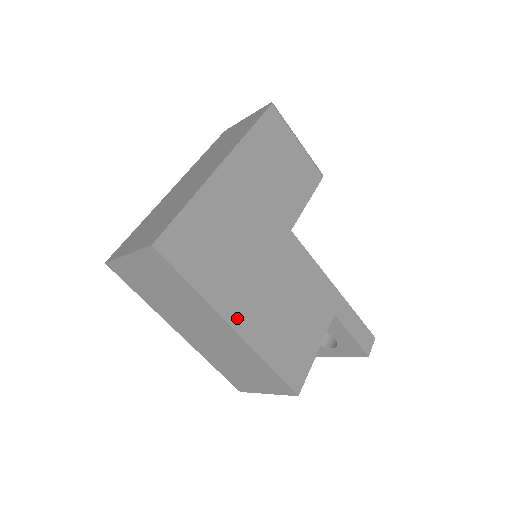
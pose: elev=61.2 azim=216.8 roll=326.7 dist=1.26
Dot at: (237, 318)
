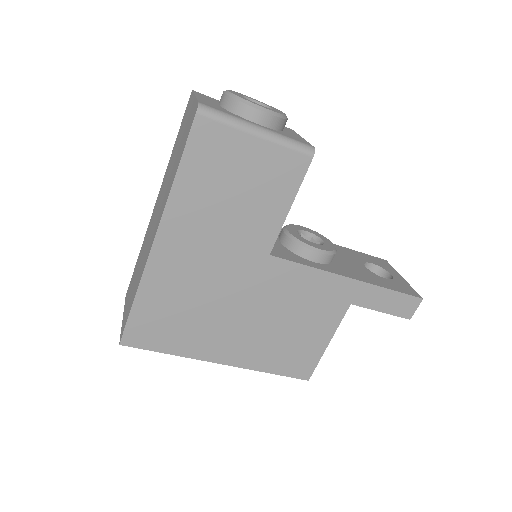
Dot at: (223, 356)
